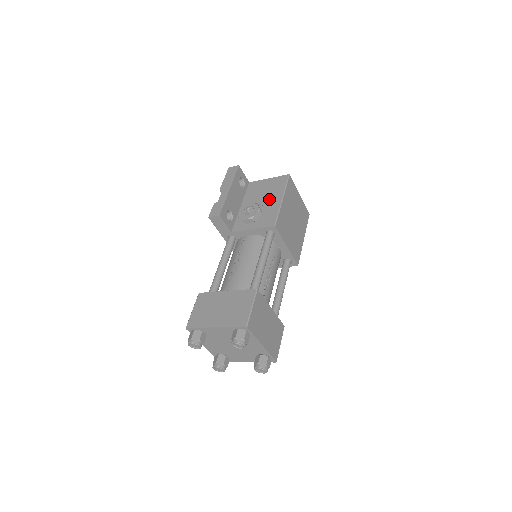
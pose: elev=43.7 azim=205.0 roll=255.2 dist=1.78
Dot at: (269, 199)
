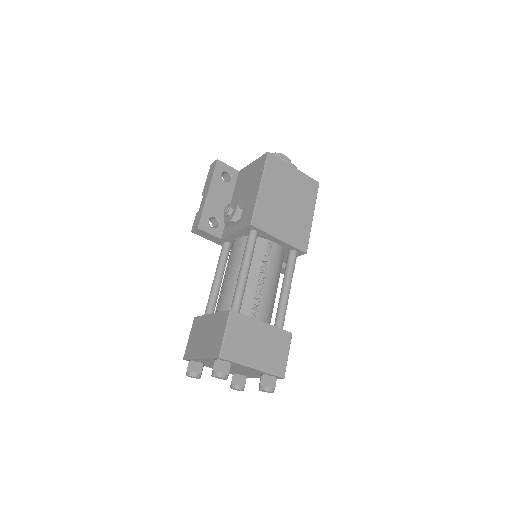
Dot at: (250, 190)
